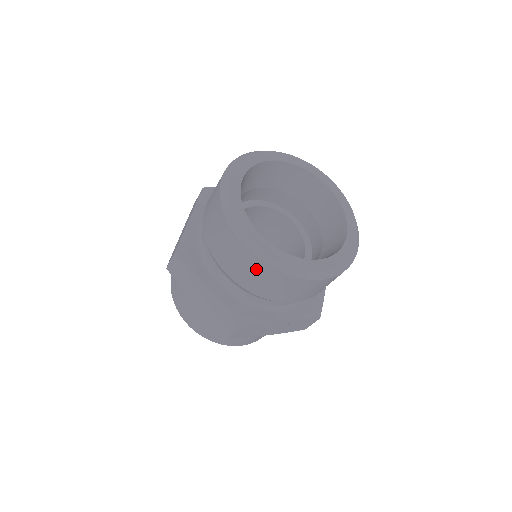
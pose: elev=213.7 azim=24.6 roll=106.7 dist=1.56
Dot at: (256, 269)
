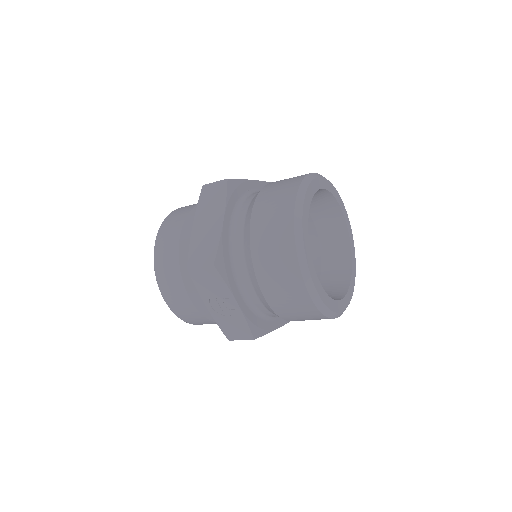
Dot at: (281, 235)
